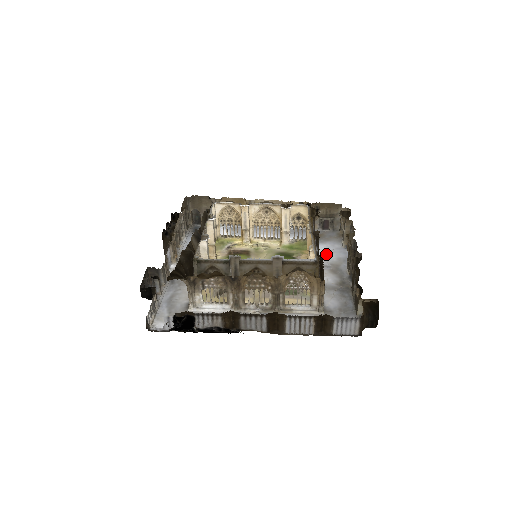
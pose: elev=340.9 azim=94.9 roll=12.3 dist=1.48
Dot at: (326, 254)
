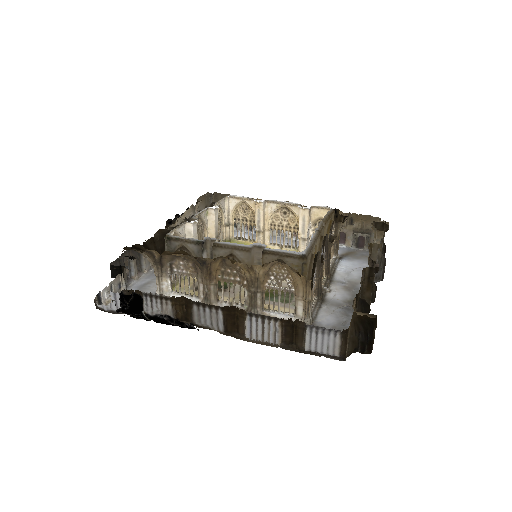
Dot at: (348, 271)
